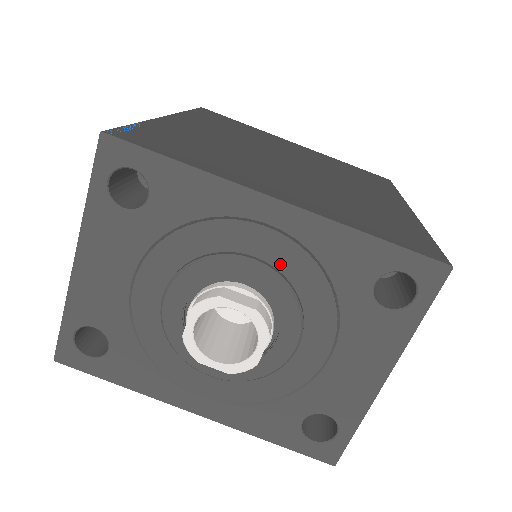
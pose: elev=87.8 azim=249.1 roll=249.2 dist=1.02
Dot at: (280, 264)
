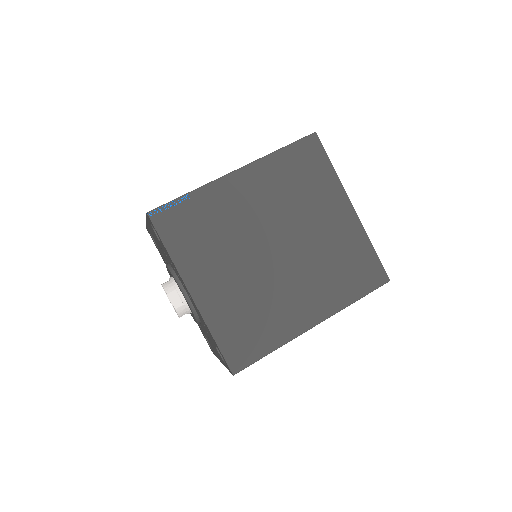
Dot at: (193, 305)
